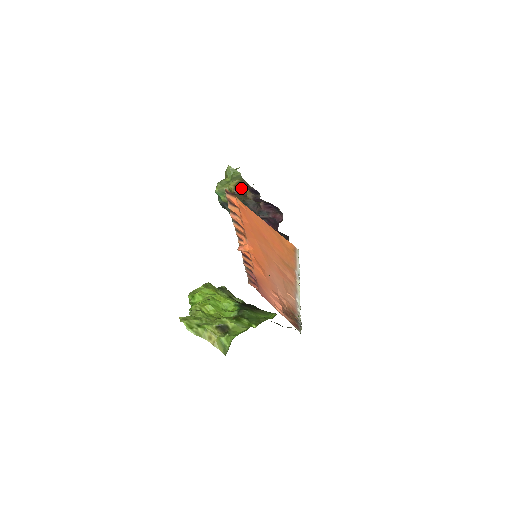
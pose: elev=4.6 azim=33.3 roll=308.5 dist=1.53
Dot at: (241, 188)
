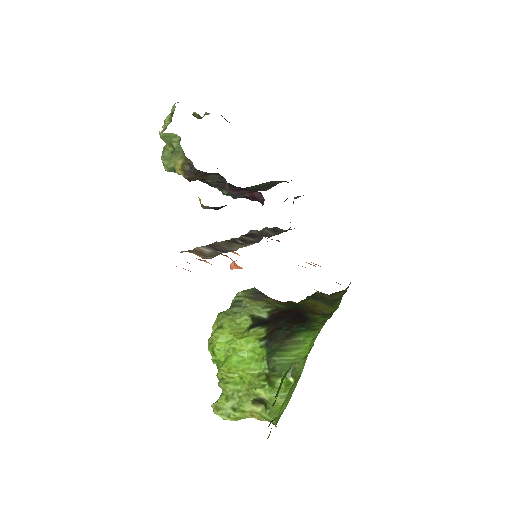
Dot at: (191, 171)
